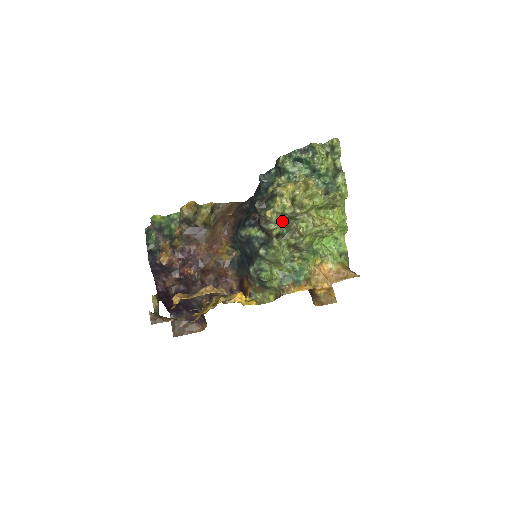
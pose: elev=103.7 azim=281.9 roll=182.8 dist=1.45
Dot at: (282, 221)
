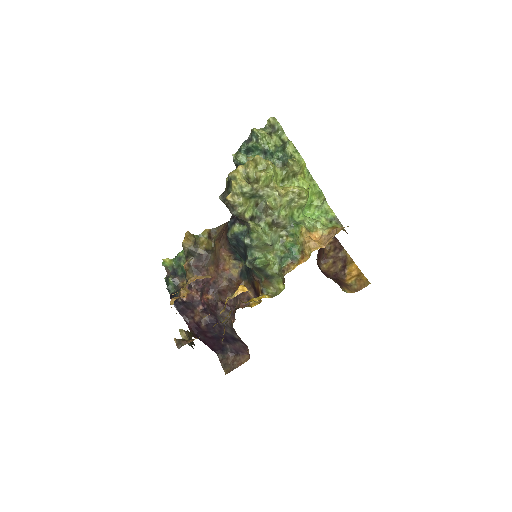
Dot at: (246, 201)
